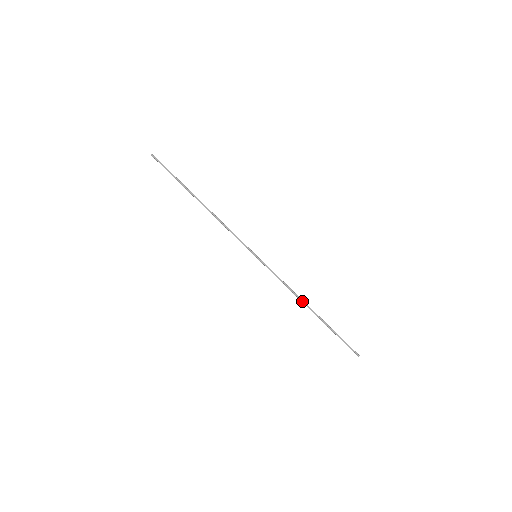
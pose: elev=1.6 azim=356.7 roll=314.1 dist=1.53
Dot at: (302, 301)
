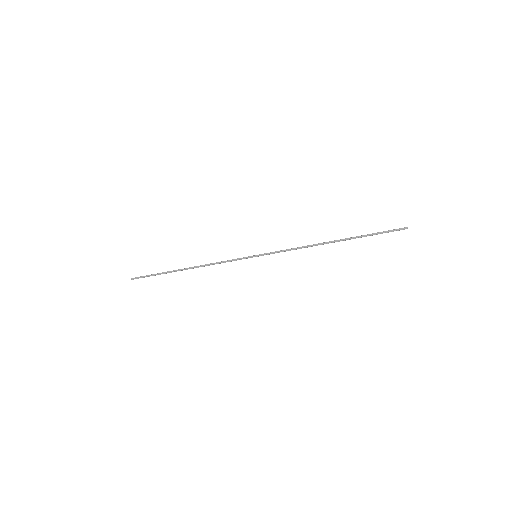
Dot at: (320, 244)
